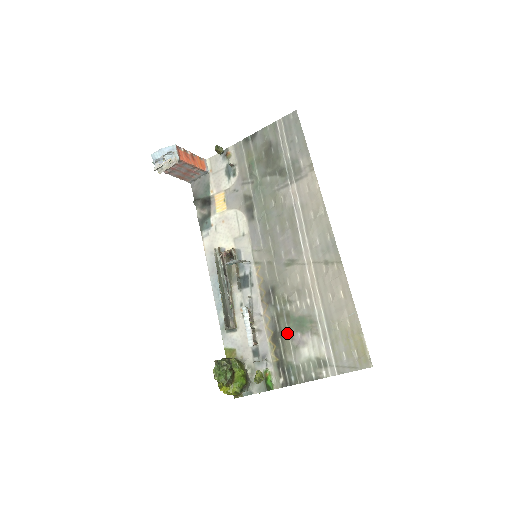
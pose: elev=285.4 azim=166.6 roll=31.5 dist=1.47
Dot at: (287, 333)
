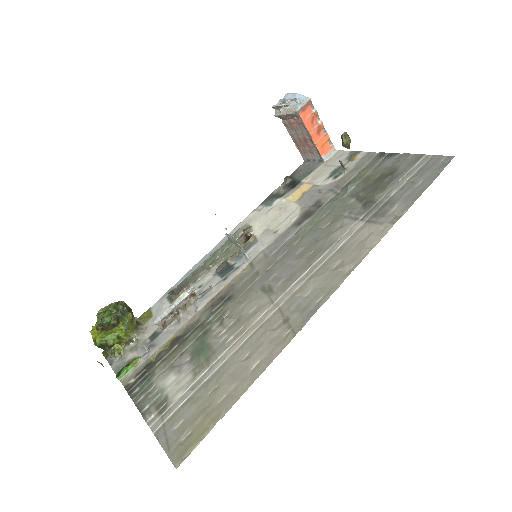
Dot at: (185, 346)
